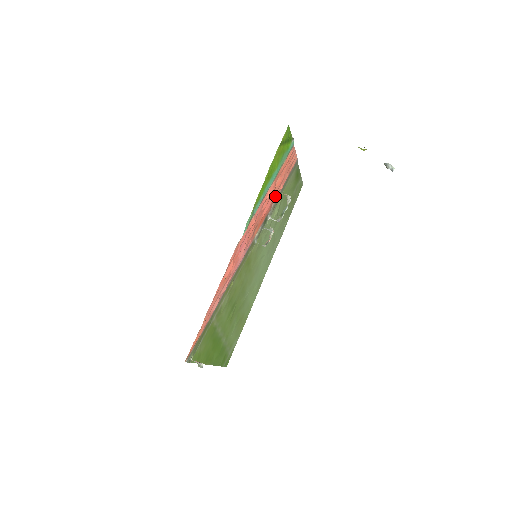
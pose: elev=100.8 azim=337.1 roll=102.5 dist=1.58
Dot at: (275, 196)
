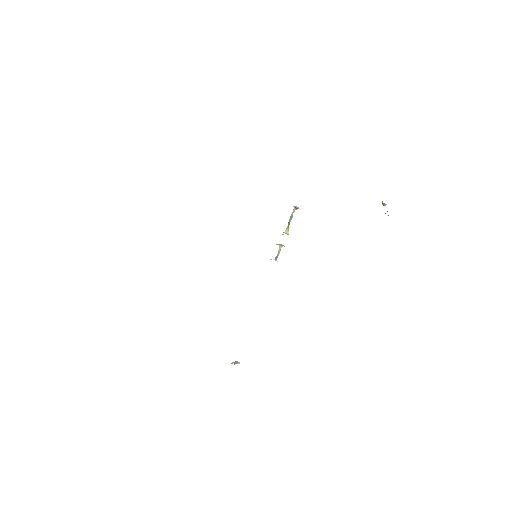
Dot at: occluded
